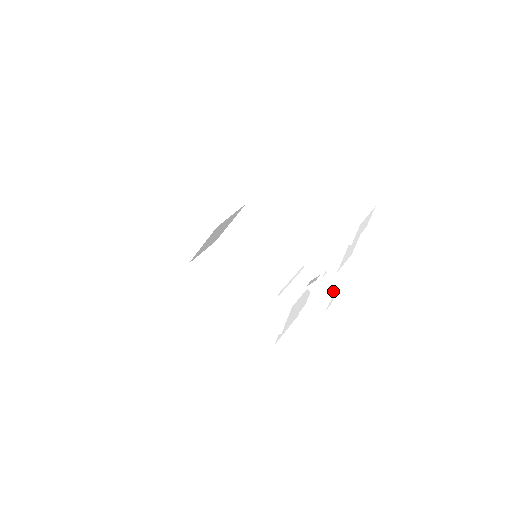
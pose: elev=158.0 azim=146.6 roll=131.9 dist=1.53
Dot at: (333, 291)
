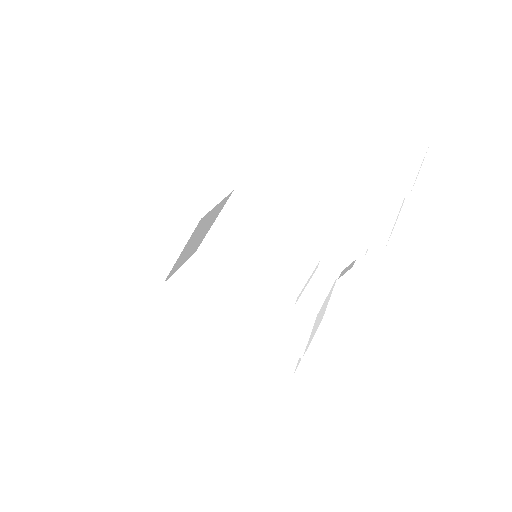
Dot at: (377, 279)
